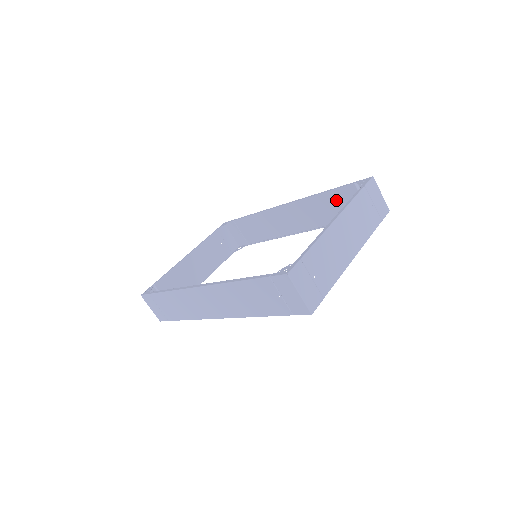
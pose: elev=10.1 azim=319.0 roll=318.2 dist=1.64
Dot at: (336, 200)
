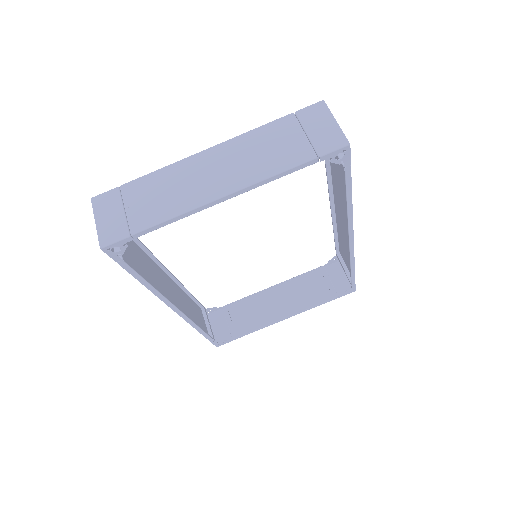
Dot at: (336, 166)
